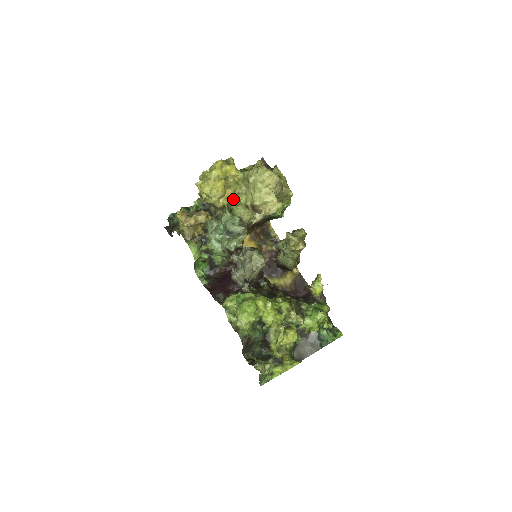
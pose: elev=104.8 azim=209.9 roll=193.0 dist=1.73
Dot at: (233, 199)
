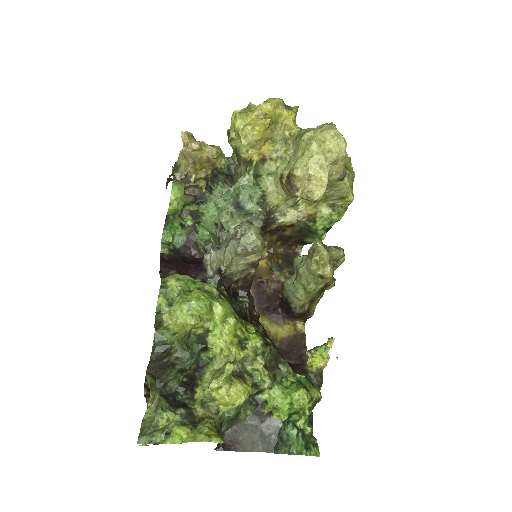
Dot at: (269, 161)
